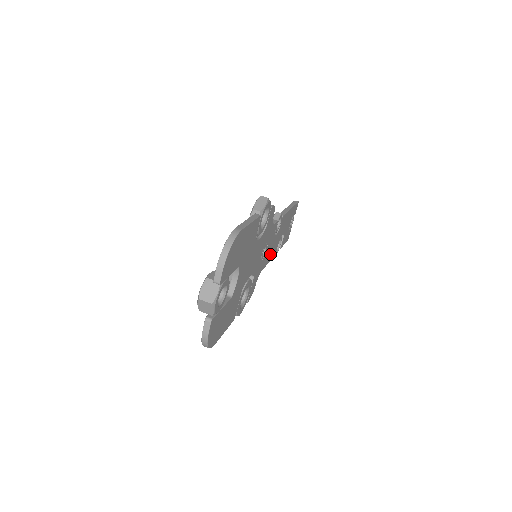
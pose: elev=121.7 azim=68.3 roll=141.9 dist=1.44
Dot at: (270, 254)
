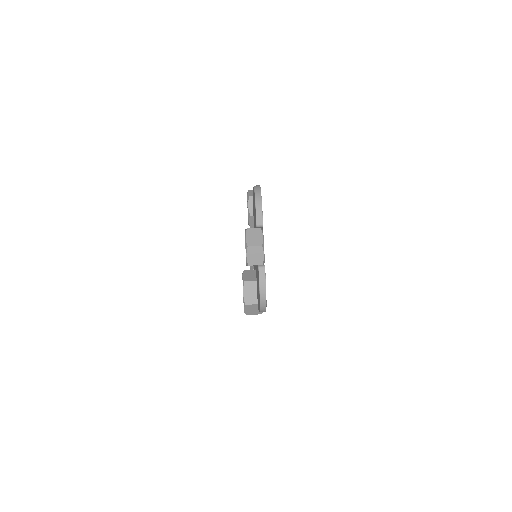
Dot at: occluded
